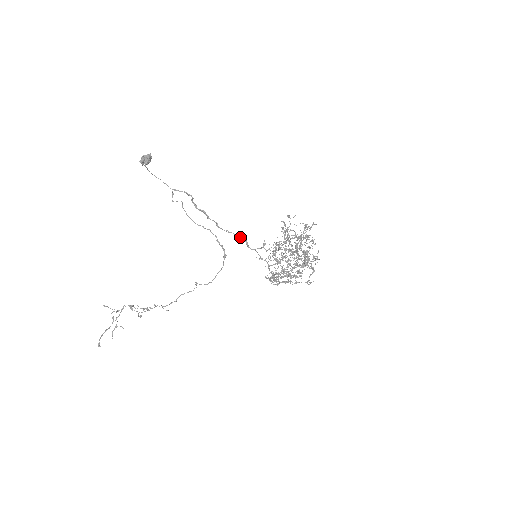
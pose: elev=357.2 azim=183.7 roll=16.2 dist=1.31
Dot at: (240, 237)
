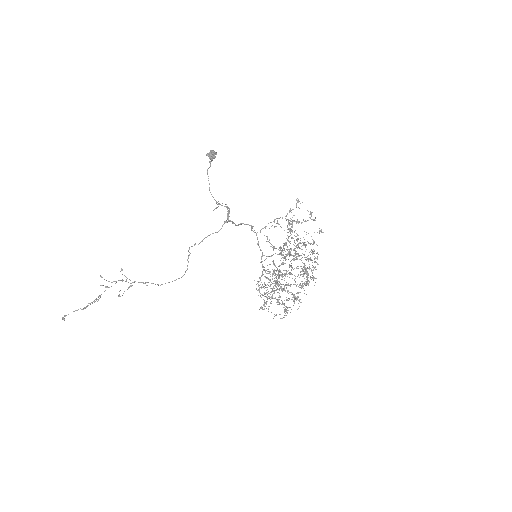
Dot at: (249, 225)
